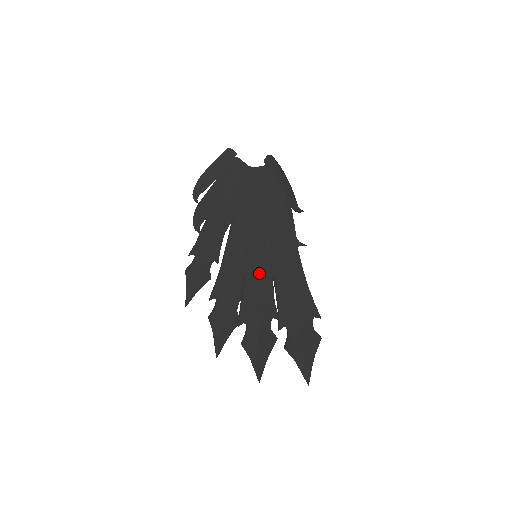
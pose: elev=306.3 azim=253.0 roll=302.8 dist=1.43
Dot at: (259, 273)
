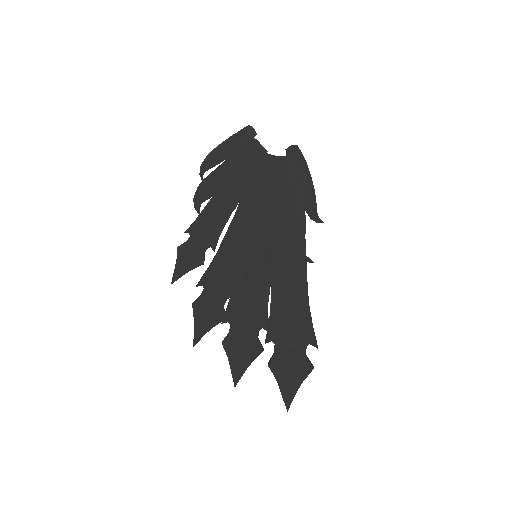
Dot at: (255, 275)
